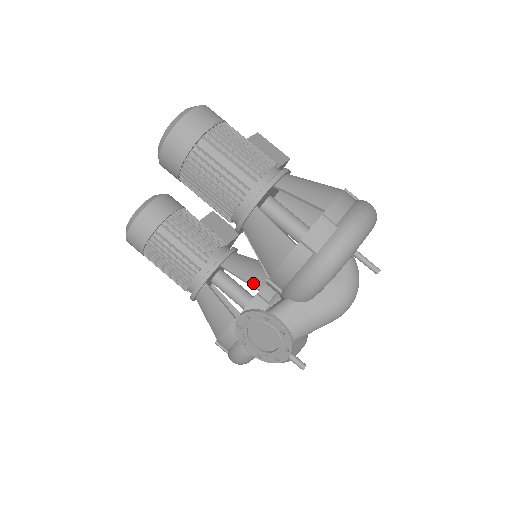
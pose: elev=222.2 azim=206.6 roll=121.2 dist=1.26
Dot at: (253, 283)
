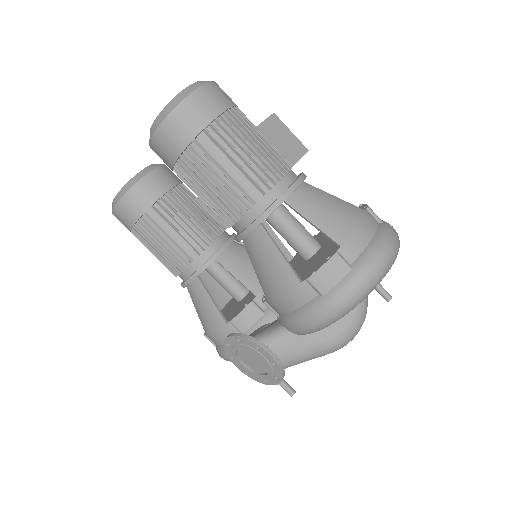
Dot at: (249, 287)
